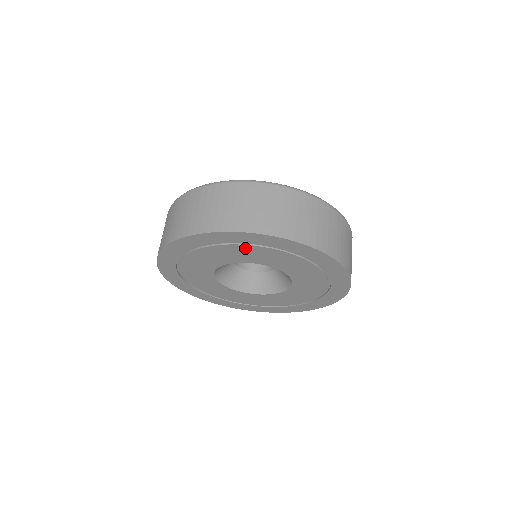
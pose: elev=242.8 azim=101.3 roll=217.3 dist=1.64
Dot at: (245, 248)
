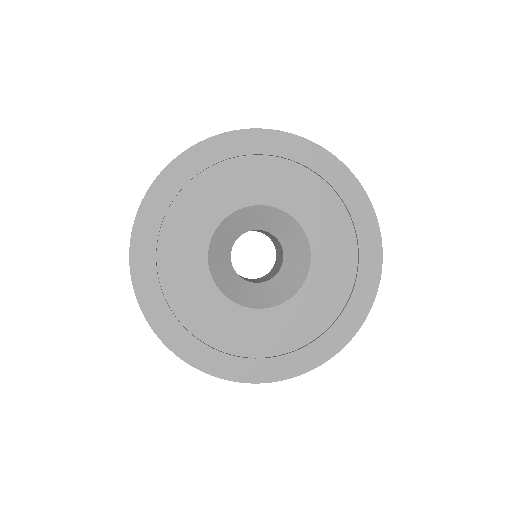
Dot at: (263, 167)
